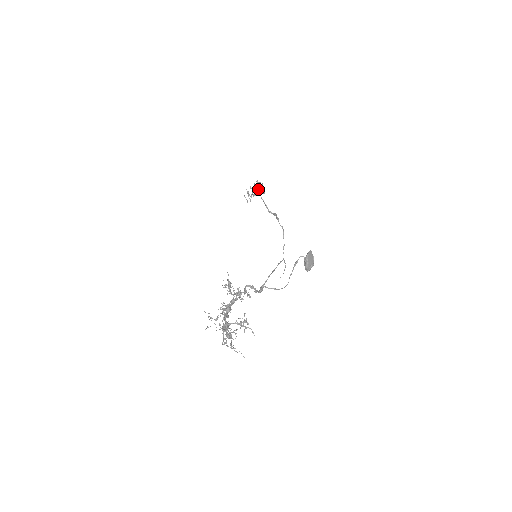
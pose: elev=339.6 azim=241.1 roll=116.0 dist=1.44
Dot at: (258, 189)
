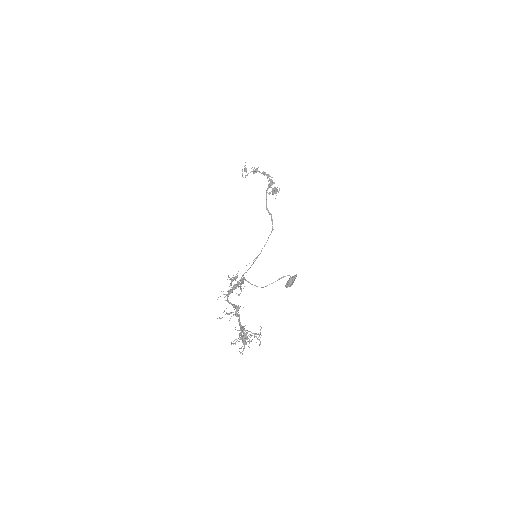
Dot at: occluded
